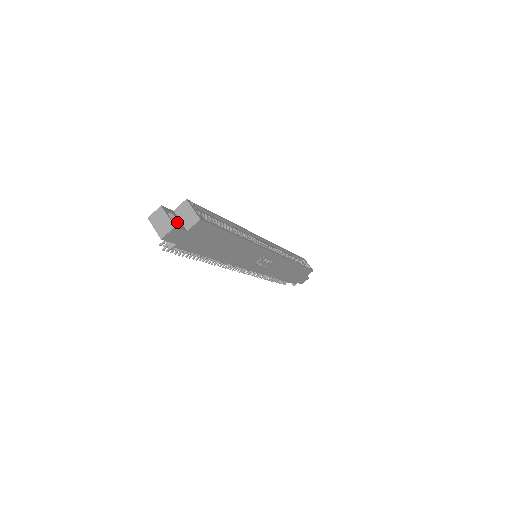
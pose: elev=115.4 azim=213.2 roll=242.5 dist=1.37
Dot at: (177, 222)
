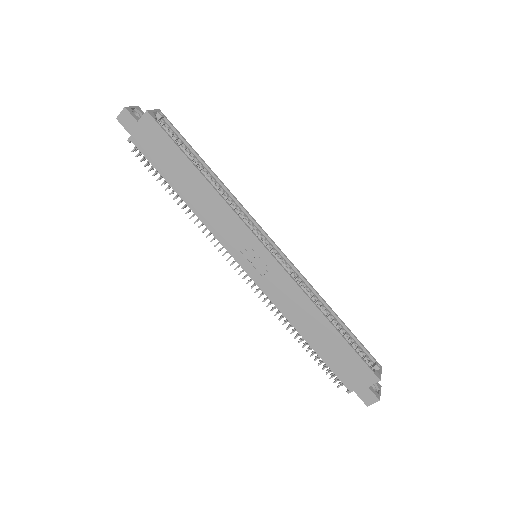
Dot at: occluded
